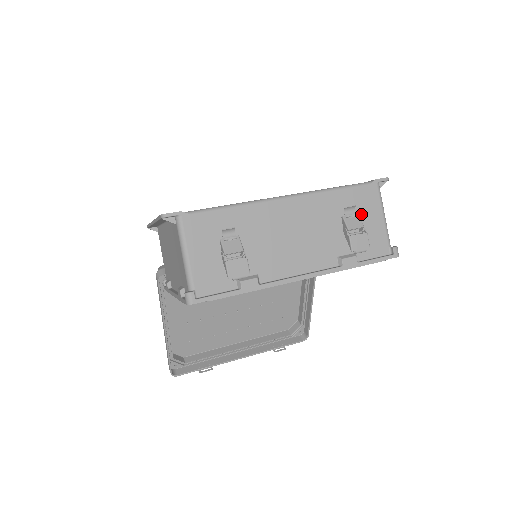
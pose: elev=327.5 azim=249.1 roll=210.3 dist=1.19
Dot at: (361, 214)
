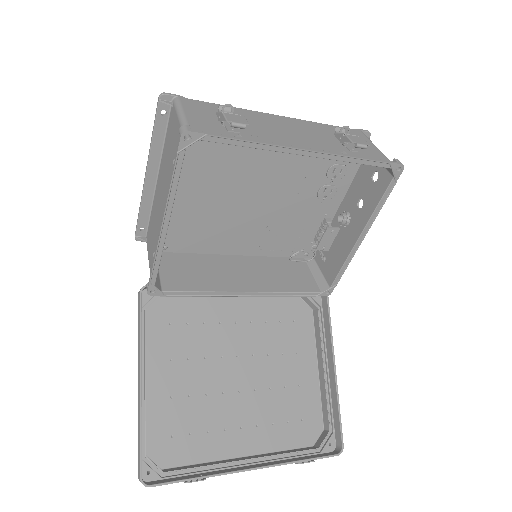
Dot at: occluded
